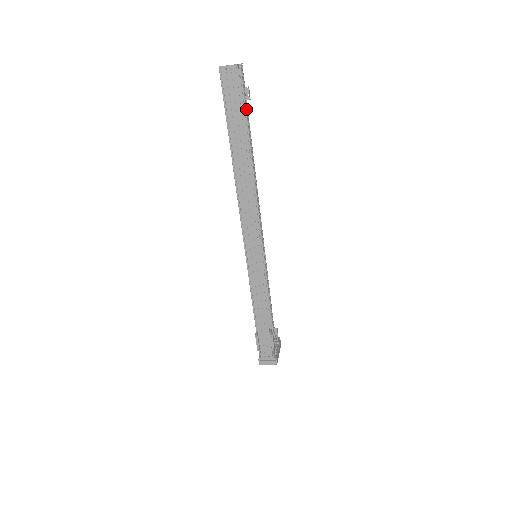
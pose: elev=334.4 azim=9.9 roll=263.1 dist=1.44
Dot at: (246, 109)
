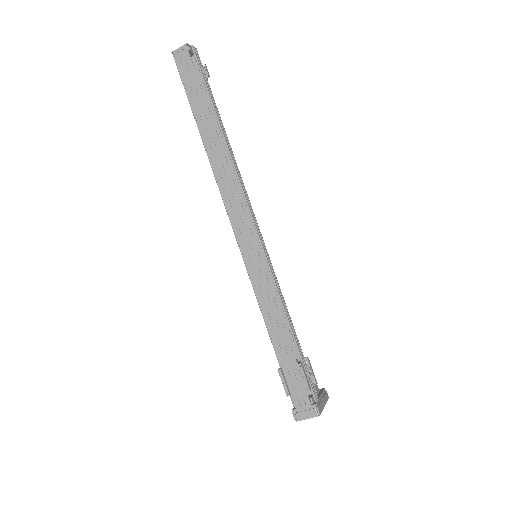
Dot at: (207, 86)
